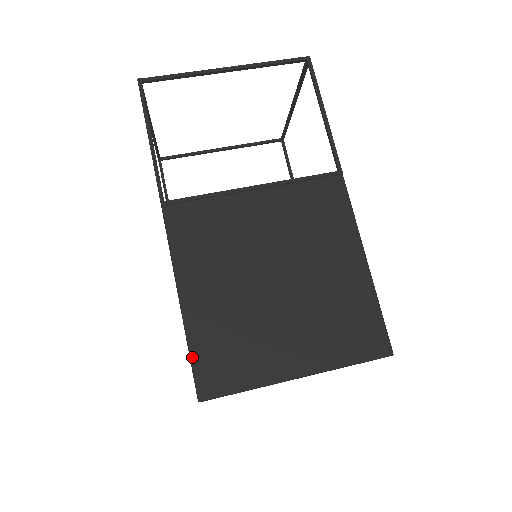
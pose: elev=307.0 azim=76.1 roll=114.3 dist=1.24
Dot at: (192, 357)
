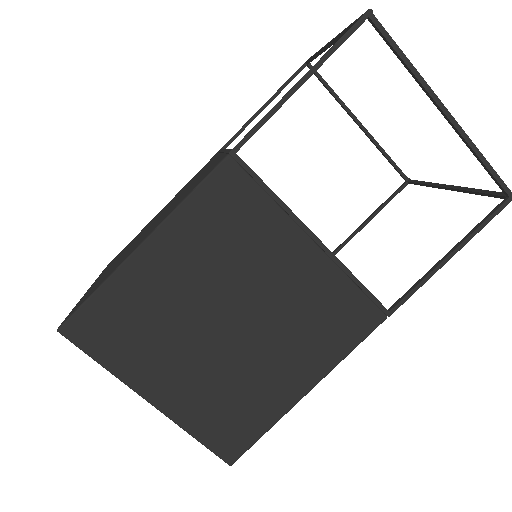
Dot at: (93, 296)
